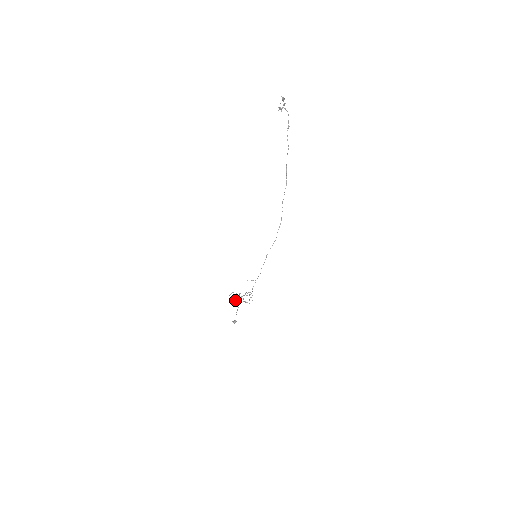
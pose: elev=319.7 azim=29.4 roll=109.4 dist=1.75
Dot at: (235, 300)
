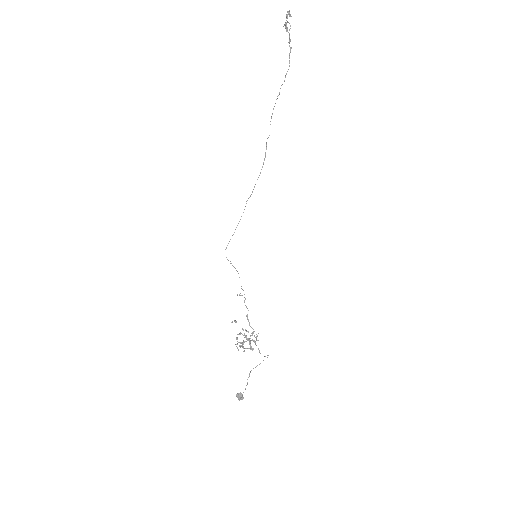
Dot at: occluded
